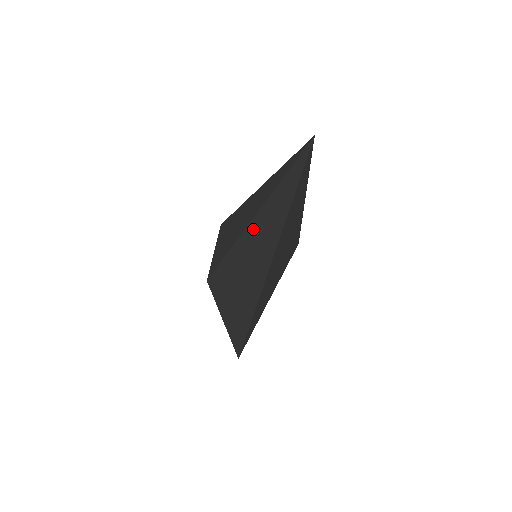
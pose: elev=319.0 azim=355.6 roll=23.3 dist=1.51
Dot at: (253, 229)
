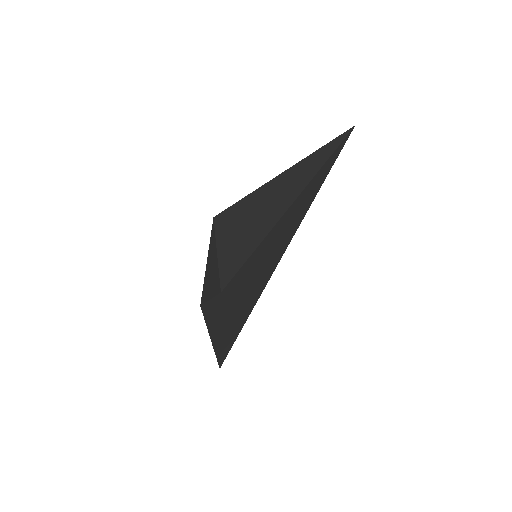
Dot at: (276, 231)
